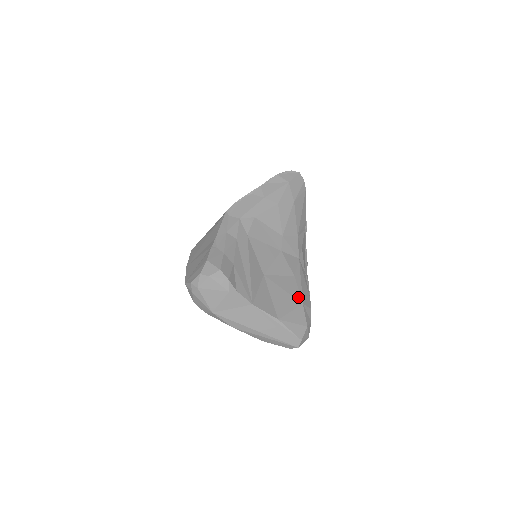
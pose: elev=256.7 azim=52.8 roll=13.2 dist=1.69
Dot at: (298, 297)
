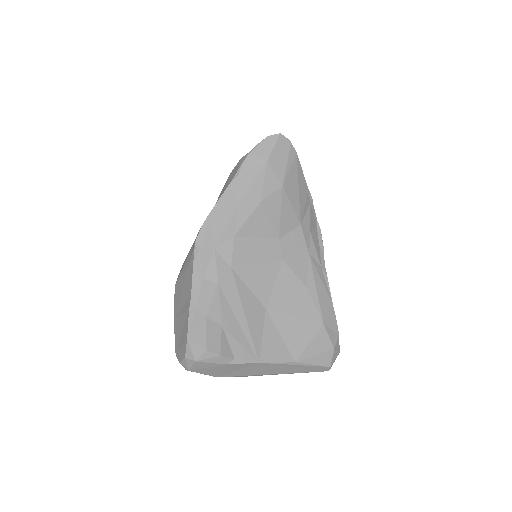
Dot at: (316, 317)
